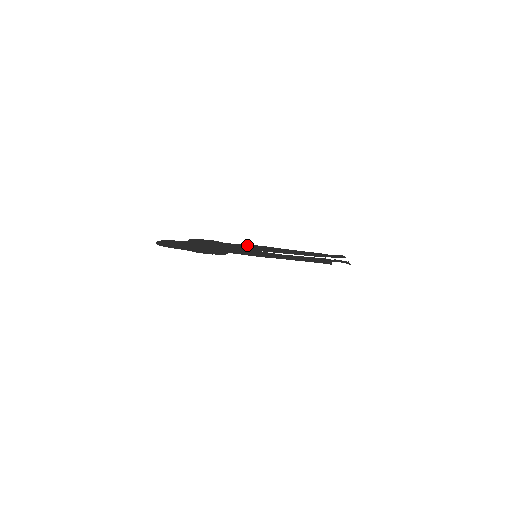
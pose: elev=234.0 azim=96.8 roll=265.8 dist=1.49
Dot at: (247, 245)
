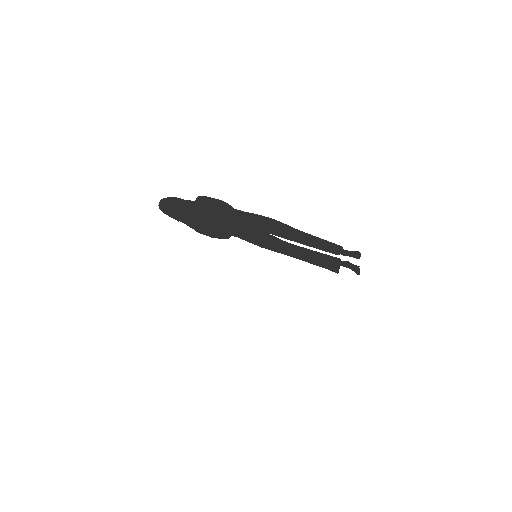
Dot at: (259, 217)
